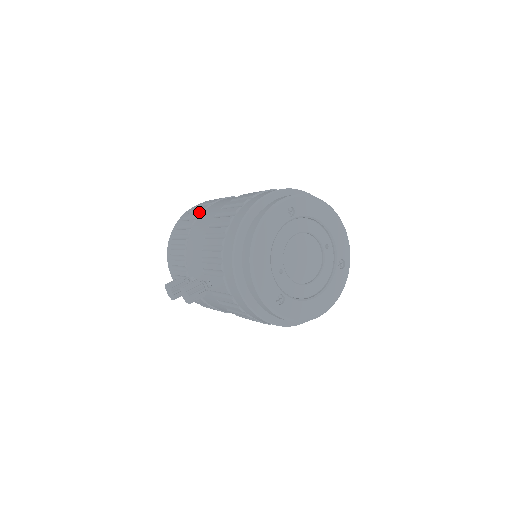
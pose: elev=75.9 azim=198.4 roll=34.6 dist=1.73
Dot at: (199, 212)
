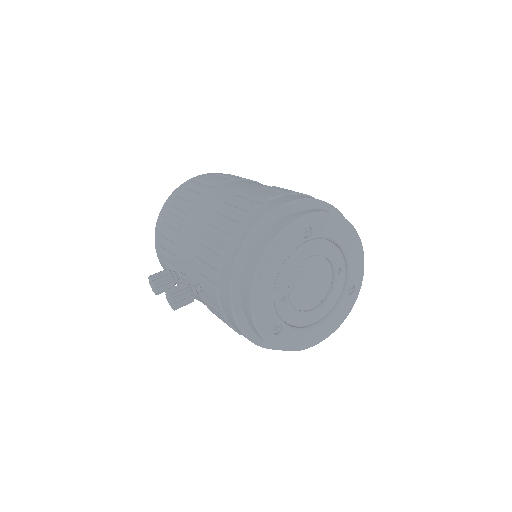
Dot at: (199, 194)
